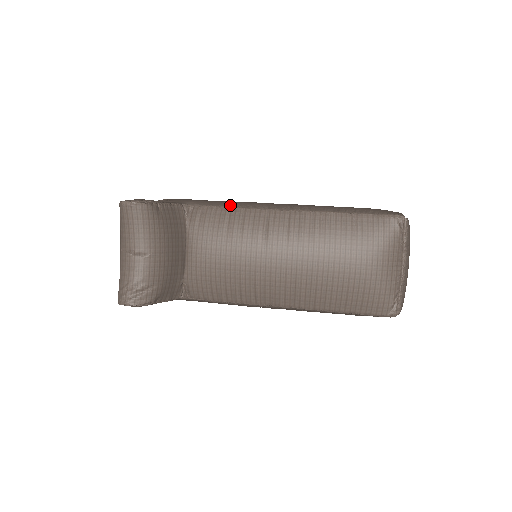
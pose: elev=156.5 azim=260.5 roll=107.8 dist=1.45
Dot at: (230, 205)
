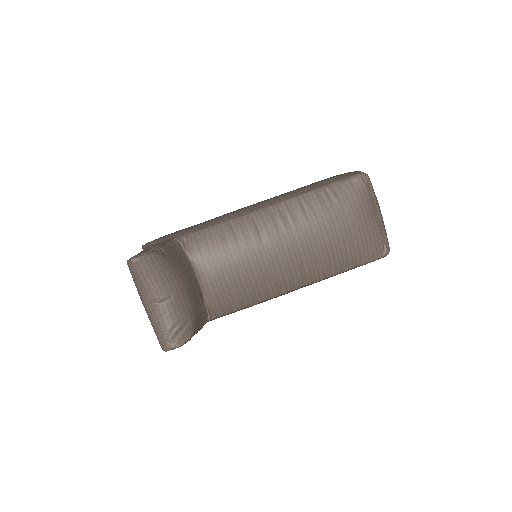
Dot at: (217, 222)
